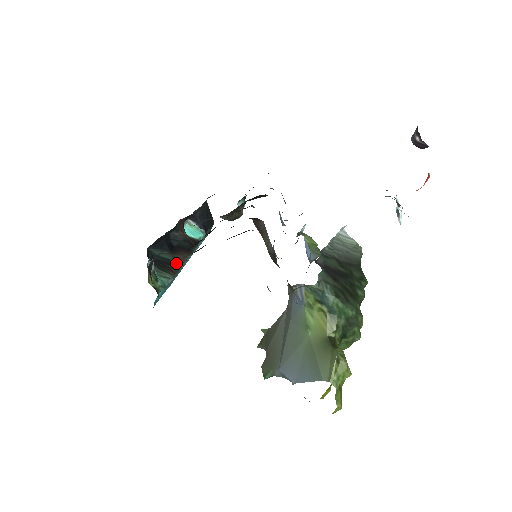
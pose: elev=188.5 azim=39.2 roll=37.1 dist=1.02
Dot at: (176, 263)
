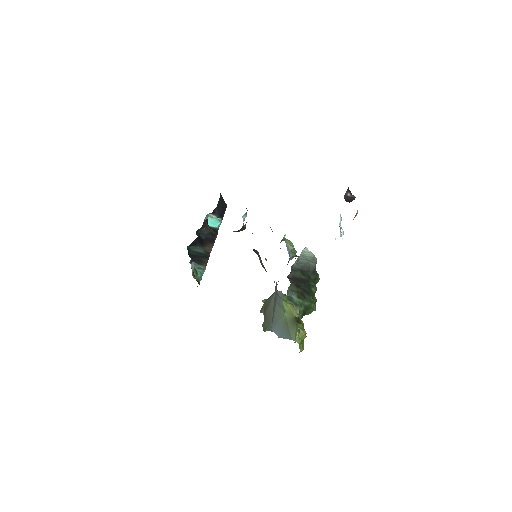
Dot at: (206, 255)
